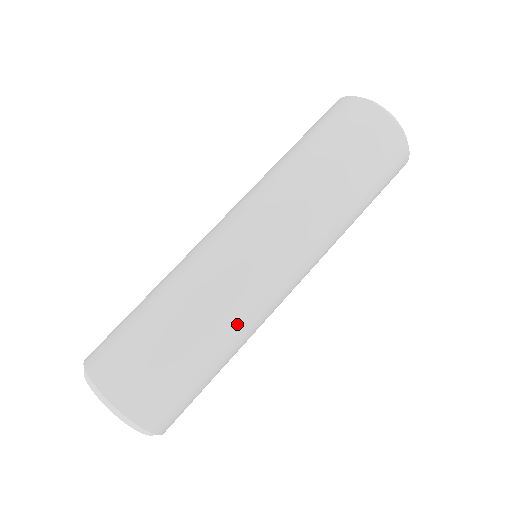
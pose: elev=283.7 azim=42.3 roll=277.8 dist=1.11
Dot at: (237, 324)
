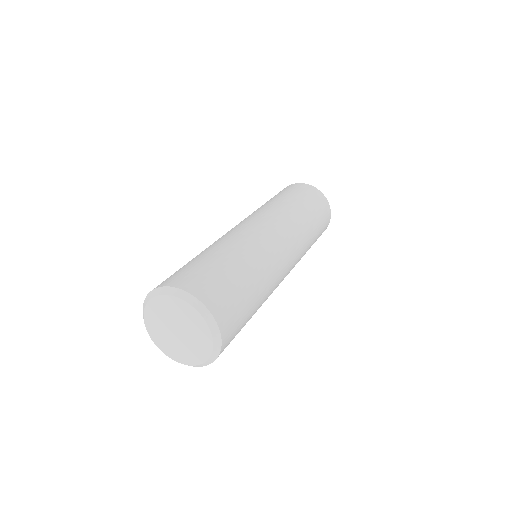
Dot at: (252, 252)
